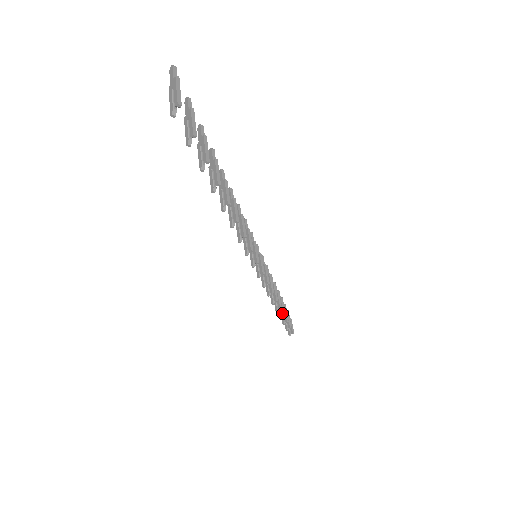
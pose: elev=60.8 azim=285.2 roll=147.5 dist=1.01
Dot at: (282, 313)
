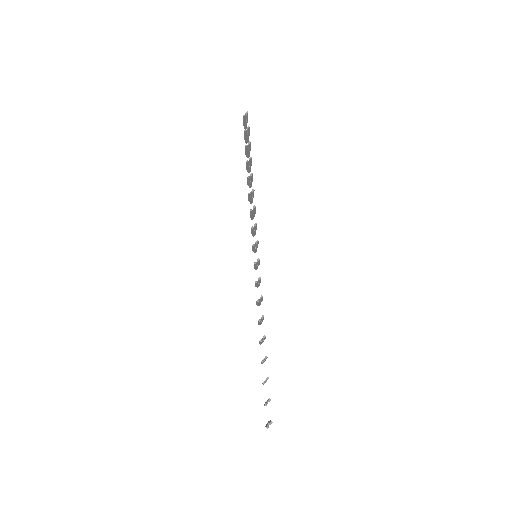
Dot at: (265, 357)
